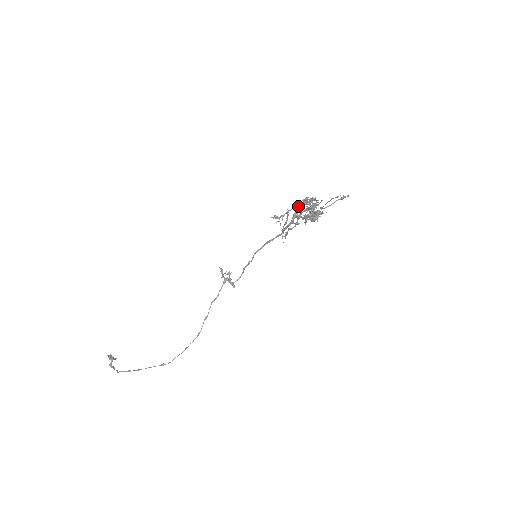
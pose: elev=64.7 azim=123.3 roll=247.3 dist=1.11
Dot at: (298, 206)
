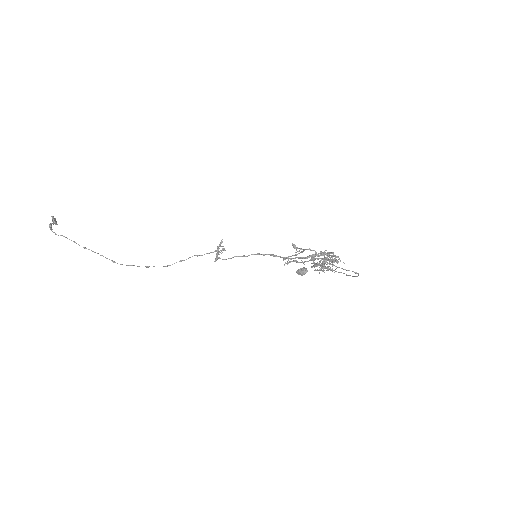
Dot at: (320, 252)
